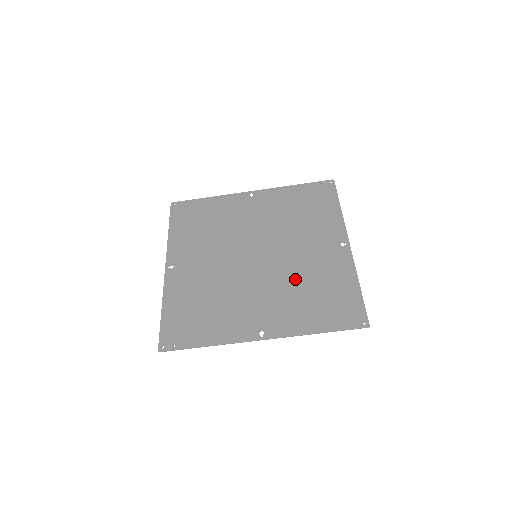
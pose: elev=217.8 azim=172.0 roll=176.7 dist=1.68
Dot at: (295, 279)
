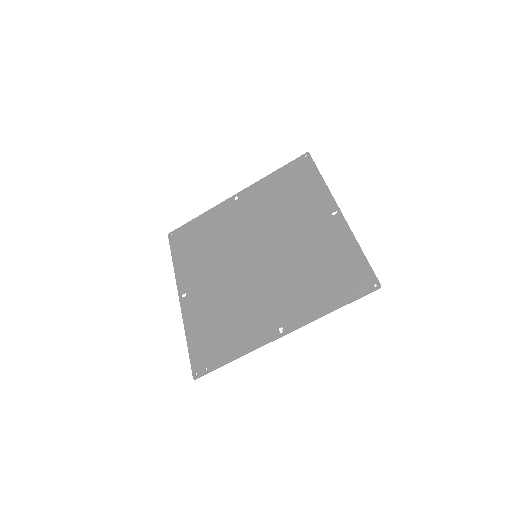
Dot at: (298, 265)
